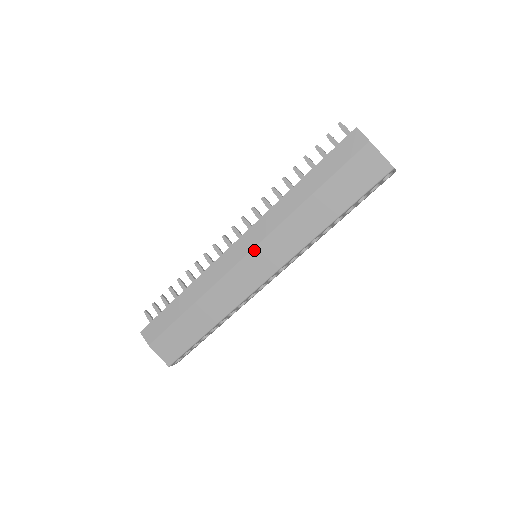
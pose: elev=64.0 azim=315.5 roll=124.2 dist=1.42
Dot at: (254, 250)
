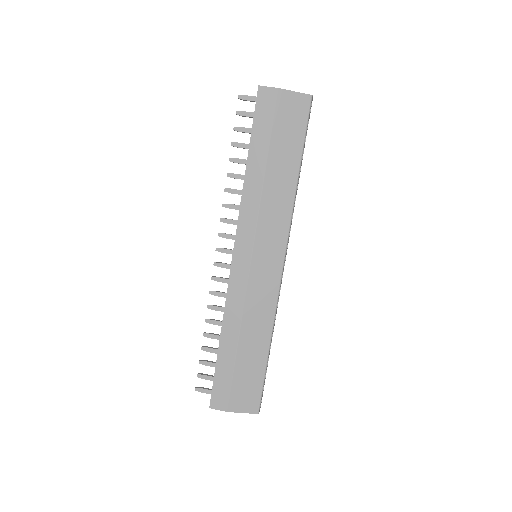
Dot at: (254, 249)
